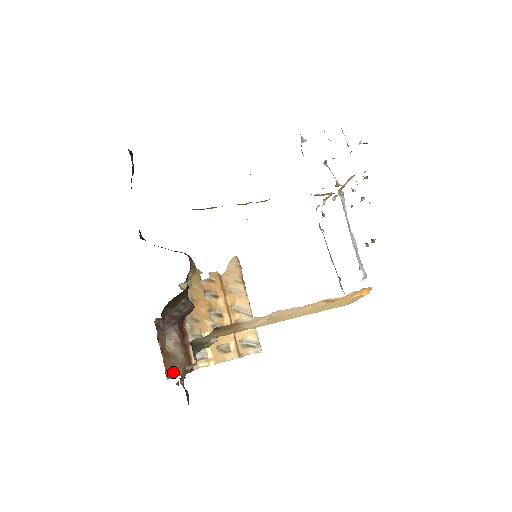
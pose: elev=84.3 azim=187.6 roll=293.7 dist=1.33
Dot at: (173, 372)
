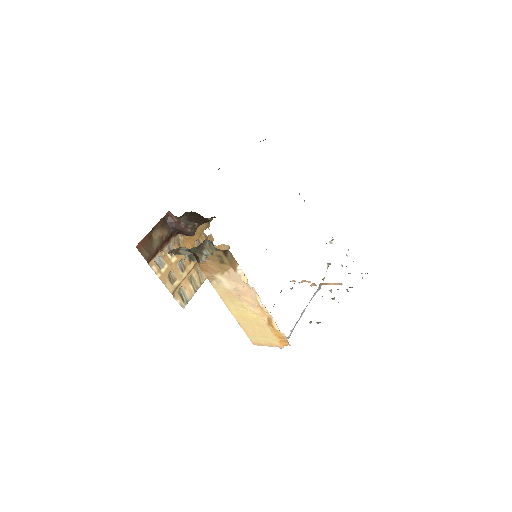
Dot at: (142, 248)
